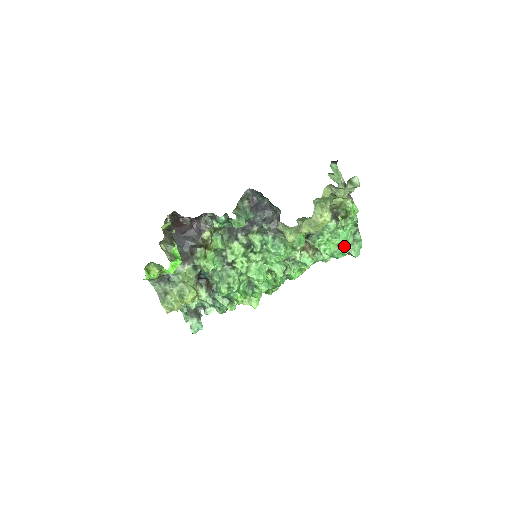
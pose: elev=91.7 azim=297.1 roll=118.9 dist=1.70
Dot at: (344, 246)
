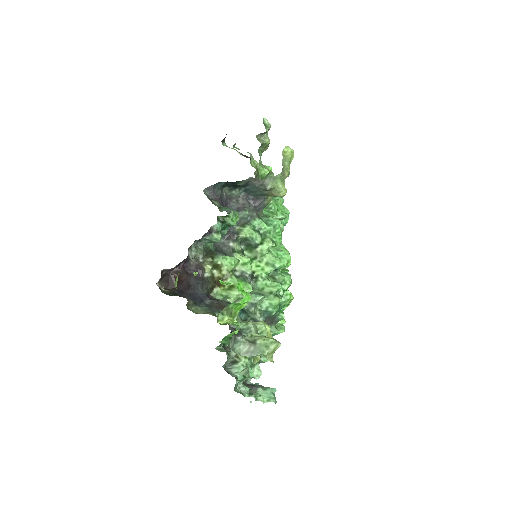
Dot at: (283, 207)
